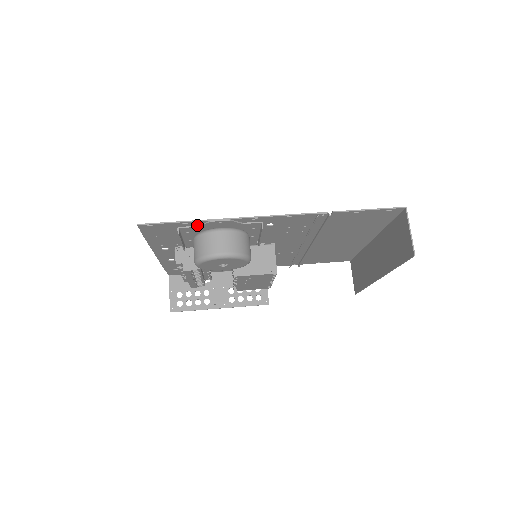
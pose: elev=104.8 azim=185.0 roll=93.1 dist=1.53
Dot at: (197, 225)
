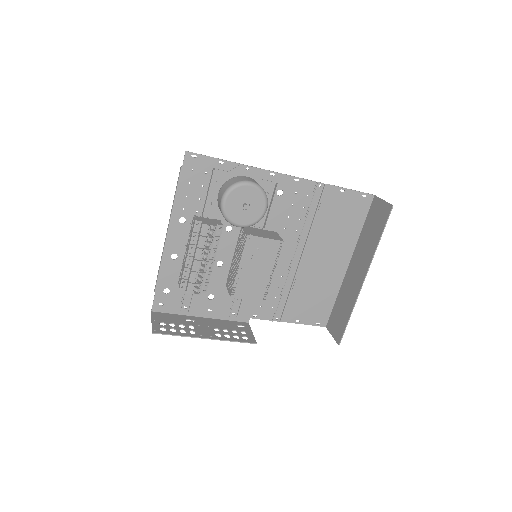
Dot at: (228, 171)
